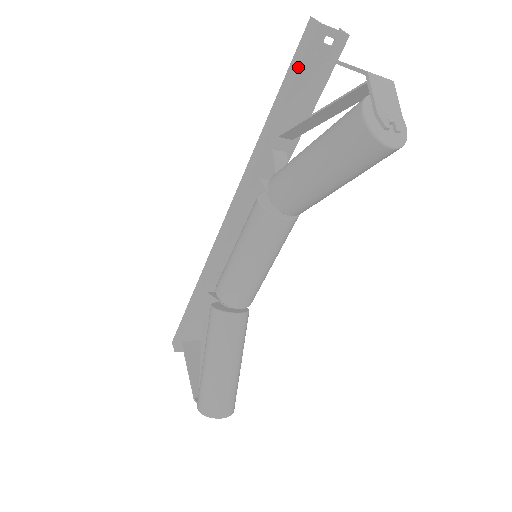
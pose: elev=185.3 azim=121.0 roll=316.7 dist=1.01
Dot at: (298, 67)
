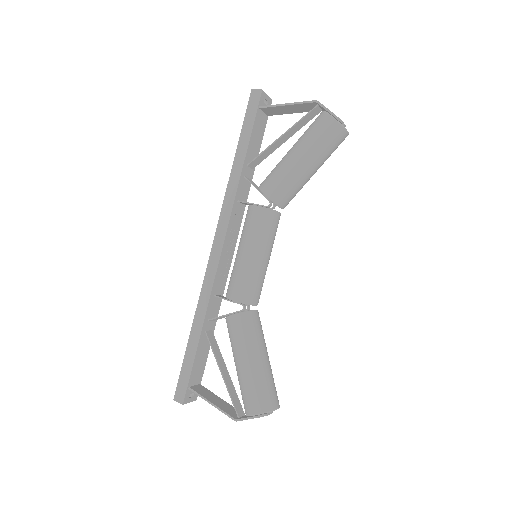
Dot at: (254, 117)
